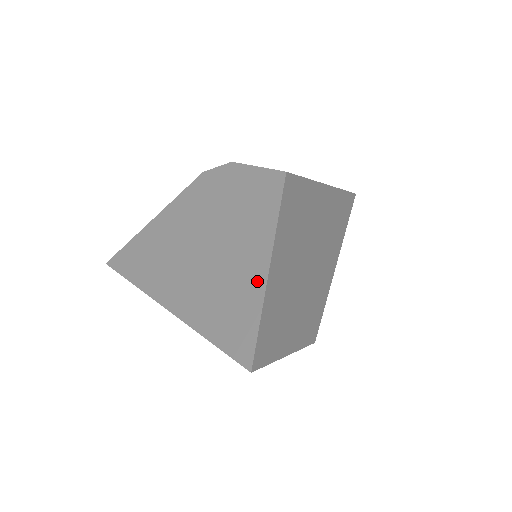
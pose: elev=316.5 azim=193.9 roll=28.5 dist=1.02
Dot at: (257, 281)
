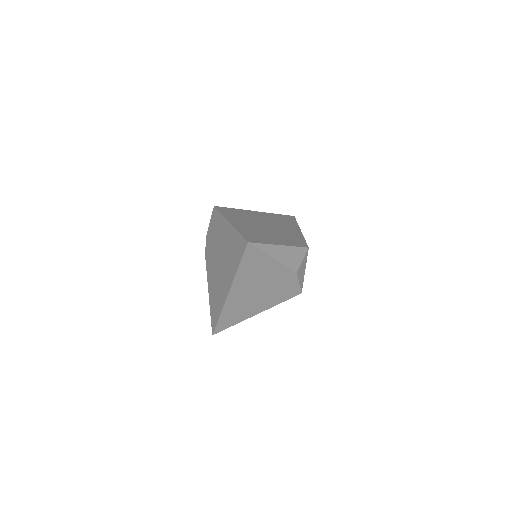
Dot at: (231, 231)
